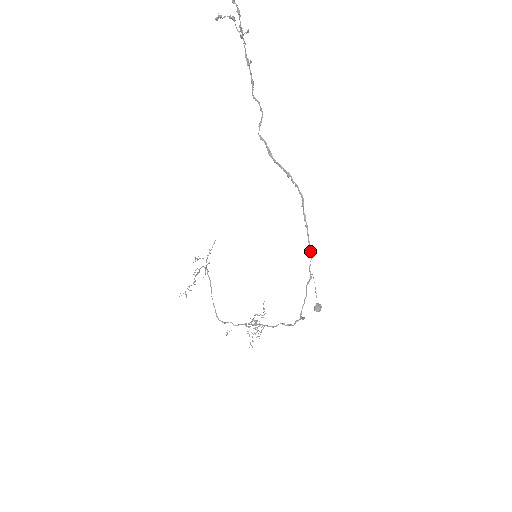
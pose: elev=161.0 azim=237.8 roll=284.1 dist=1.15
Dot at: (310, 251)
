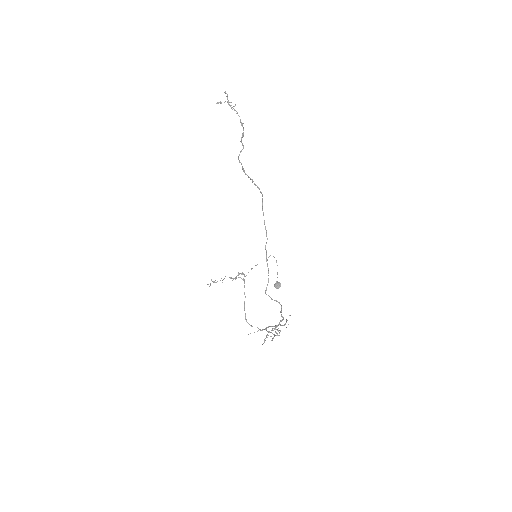
Dot at: (266, 234)
